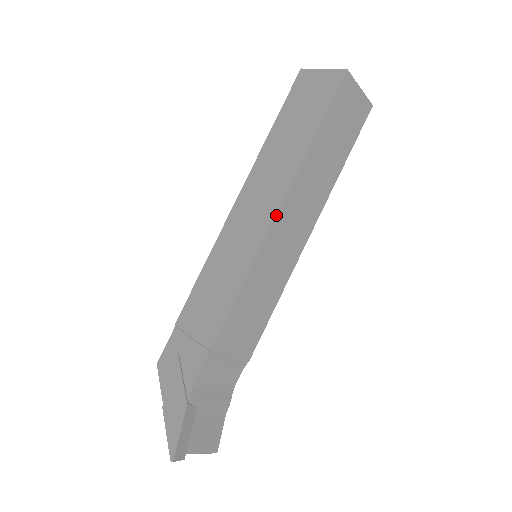
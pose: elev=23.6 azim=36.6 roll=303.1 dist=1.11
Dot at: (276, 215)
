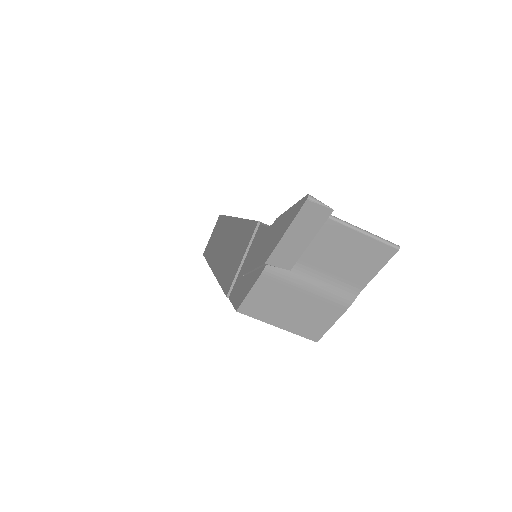
Dot at: (234, 217)
